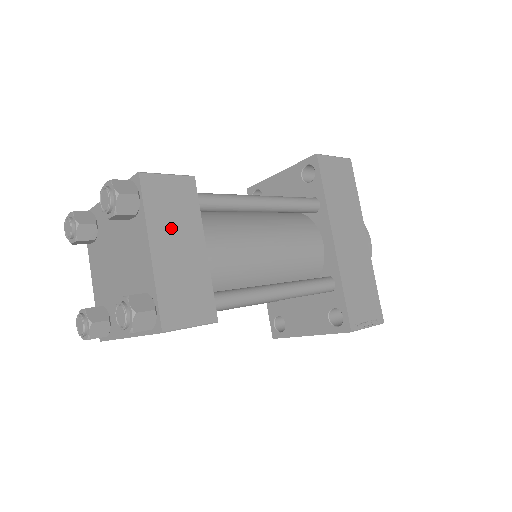
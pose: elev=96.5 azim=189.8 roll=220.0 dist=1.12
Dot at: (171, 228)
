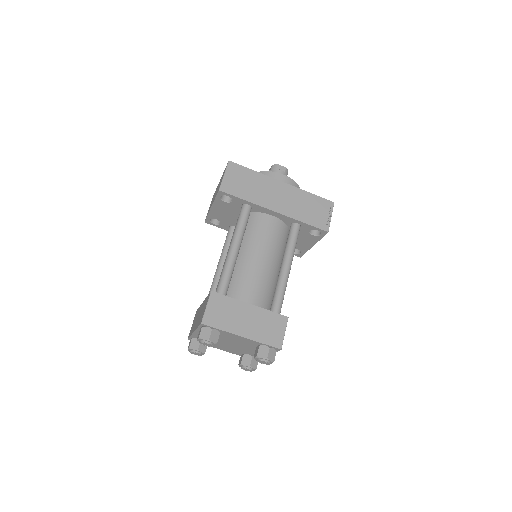
Dot at: (234, 320)
